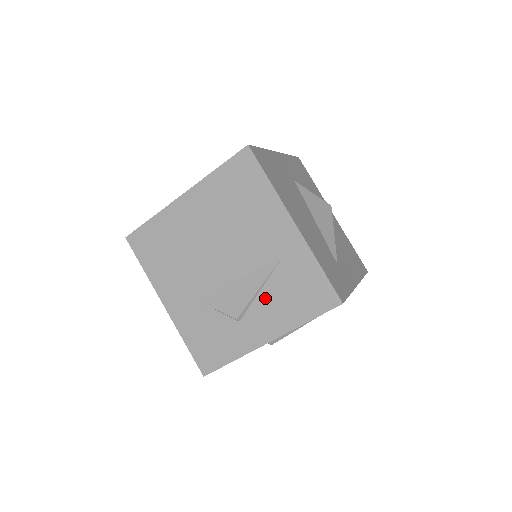
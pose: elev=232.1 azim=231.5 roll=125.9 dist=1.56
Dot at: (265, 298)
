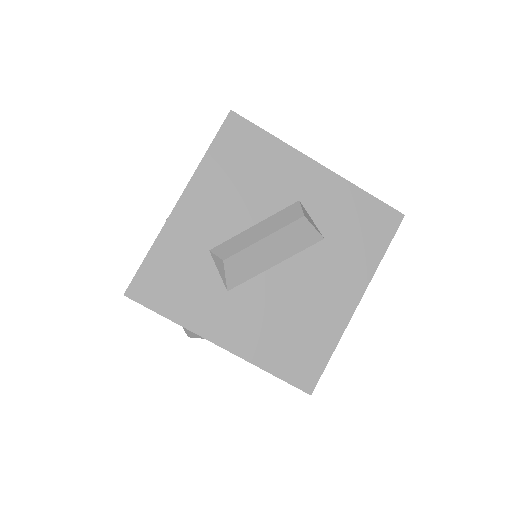
Dot at: occluded
